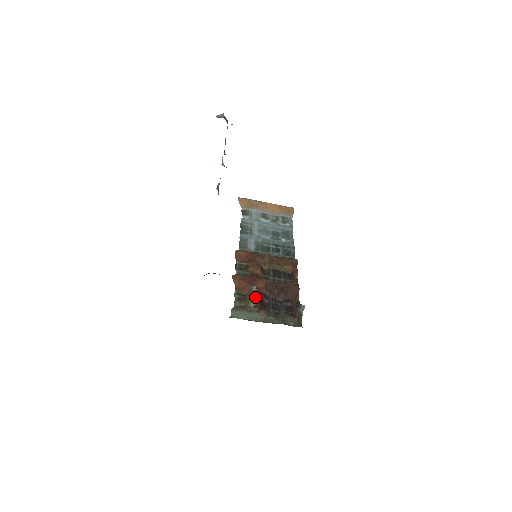
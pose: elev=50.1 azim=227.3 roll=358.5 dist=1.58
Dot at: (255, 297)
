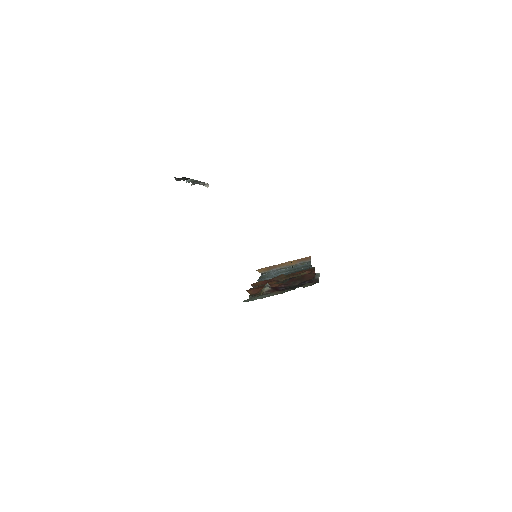
Dot at: (266, 286)
